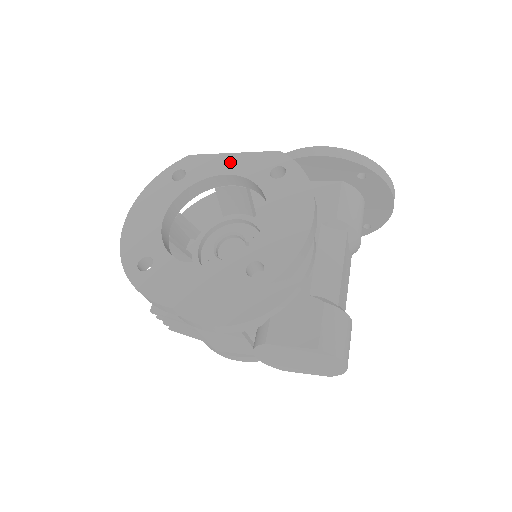
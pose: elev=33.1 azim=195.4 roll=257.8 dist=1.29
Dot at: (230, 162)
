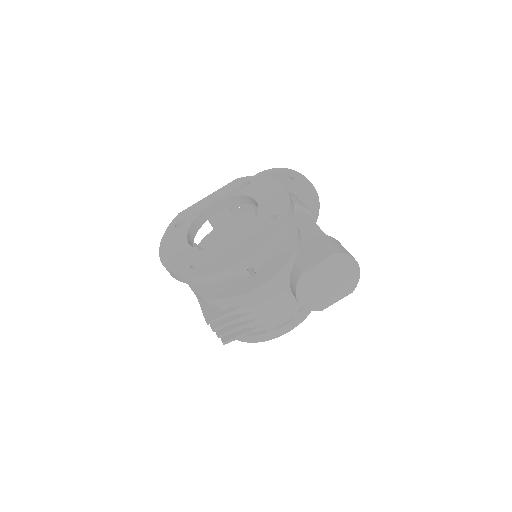
Dot at: (210, 199)
